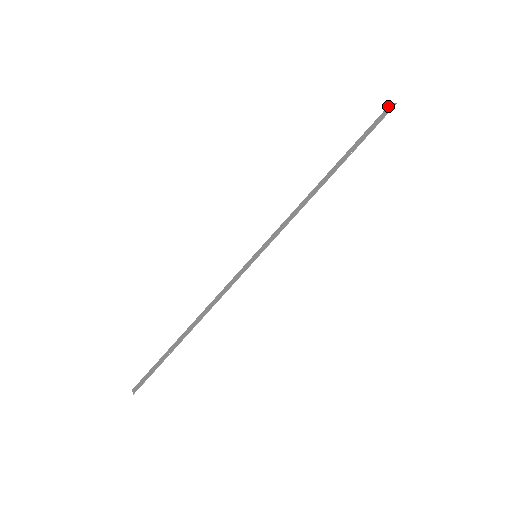
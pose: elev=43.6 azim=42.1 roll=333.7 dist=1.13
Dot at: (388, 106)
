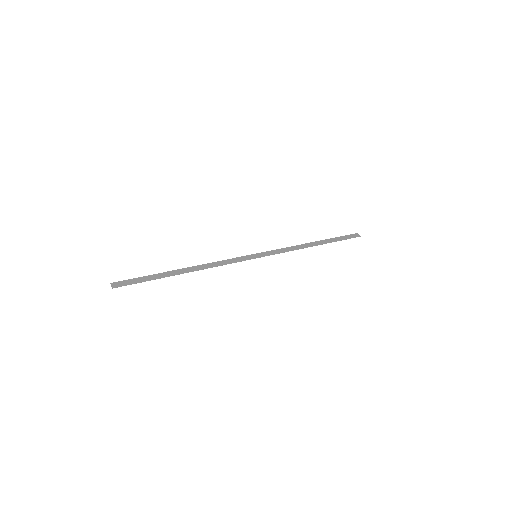
Dot at: (356, 233)
